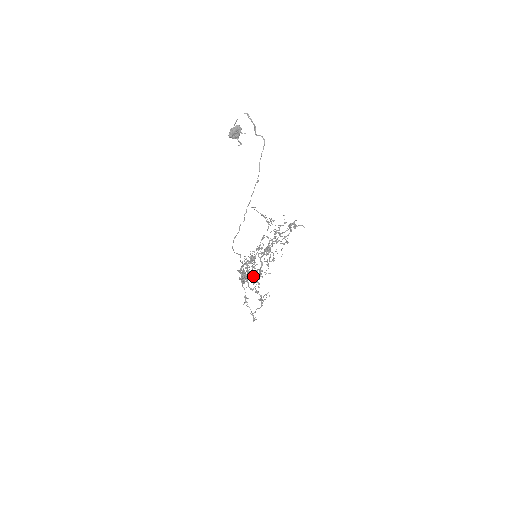
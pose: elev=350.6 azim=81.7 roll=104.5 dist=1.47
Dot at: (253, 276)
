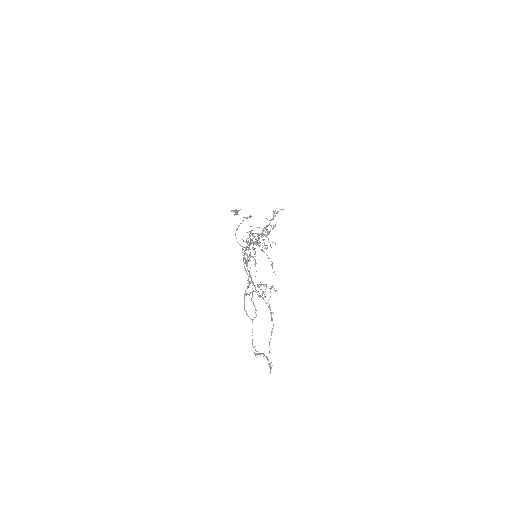
Dot at: (257, 285)
